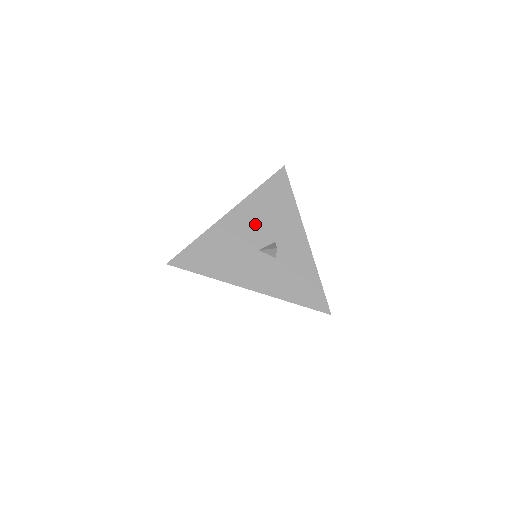
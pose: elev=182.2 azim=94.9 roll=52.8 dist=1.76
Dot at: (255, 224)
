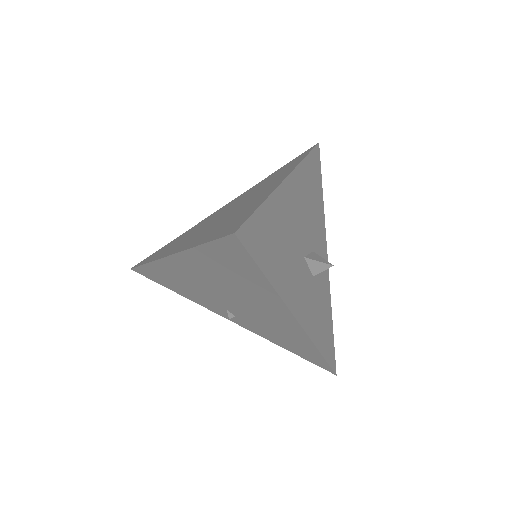
Dot at: (303, 213)
